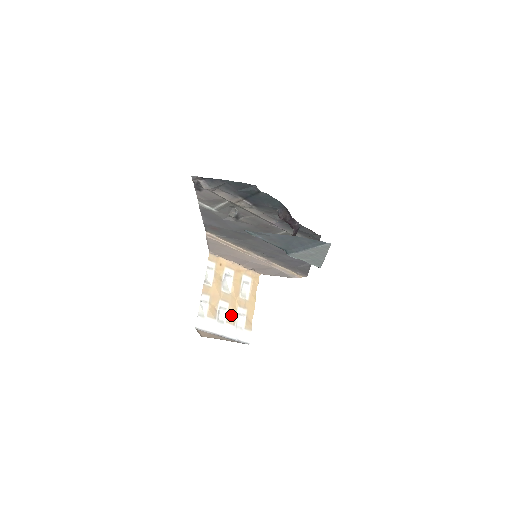
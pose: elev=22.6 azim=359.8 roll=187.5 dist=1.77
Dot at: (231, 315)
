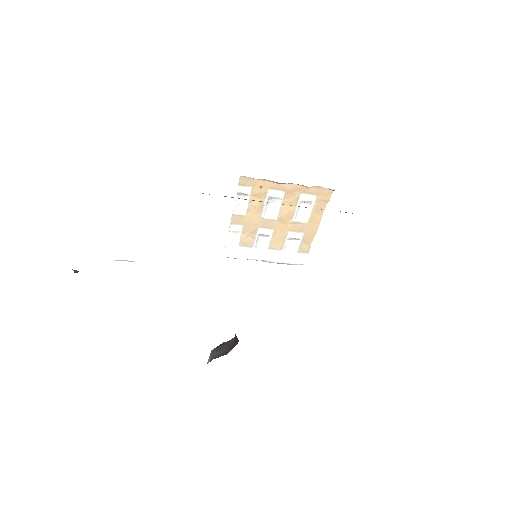
Dot at: (277, 241)
